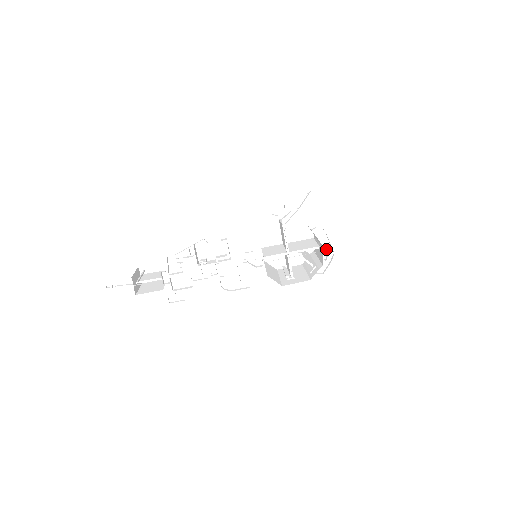
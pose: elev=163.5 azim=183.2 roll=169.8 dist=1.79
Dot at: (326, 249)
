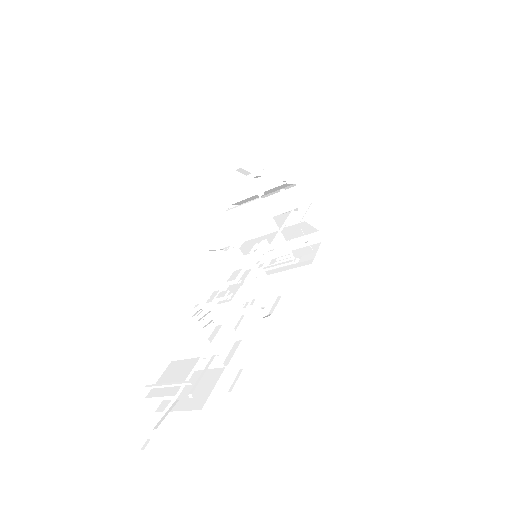
Dot at: occluded
